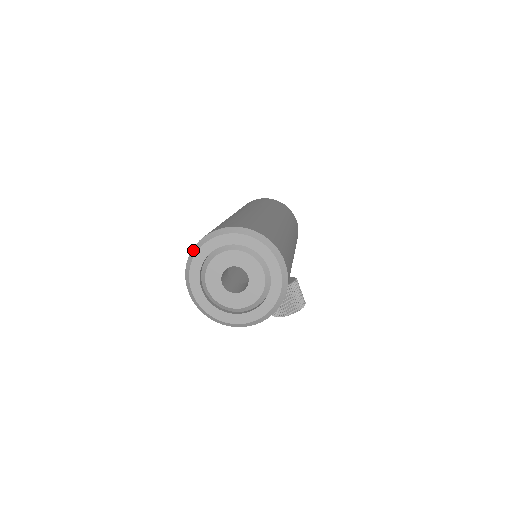
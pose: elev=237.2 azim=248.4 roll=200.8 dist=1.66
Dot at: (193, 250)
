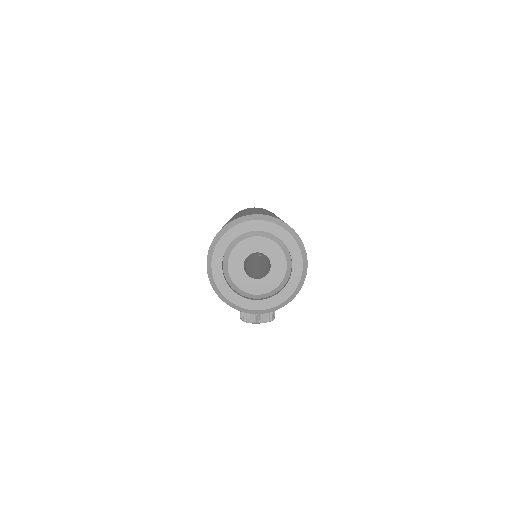
Dot at: (226, 226)
